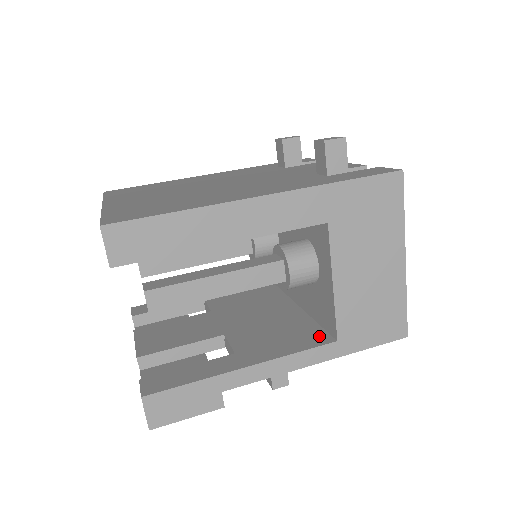
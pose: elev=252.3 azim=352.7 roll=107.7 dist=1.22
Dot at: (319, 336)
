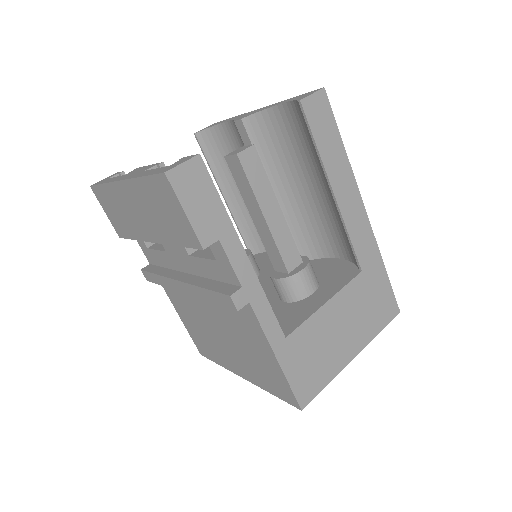
Dot at: occluded
